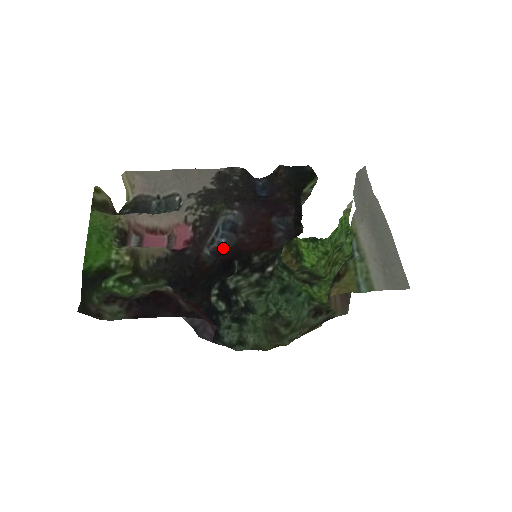
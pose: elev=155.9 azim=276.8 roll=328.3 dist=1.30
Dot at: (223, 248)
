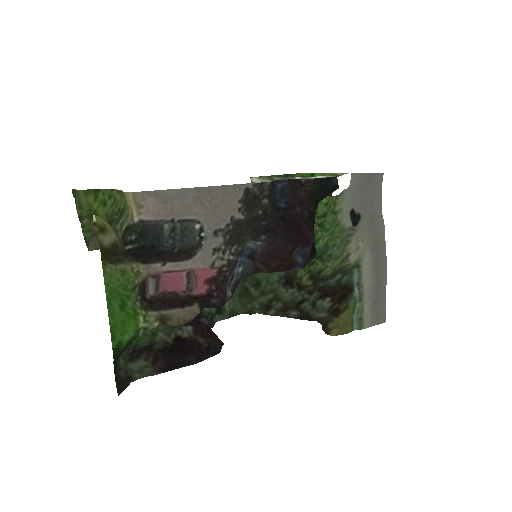
Dot at: (240, 279)
